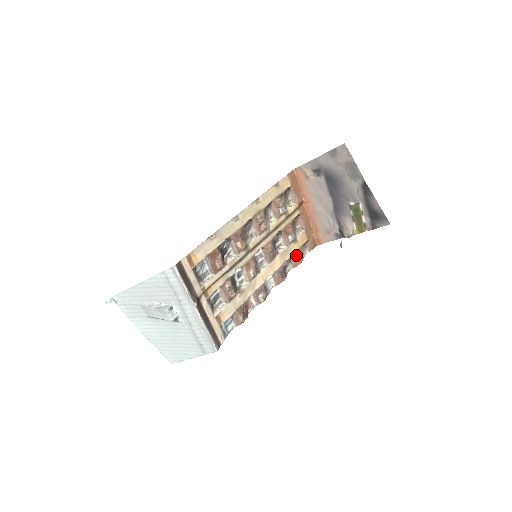
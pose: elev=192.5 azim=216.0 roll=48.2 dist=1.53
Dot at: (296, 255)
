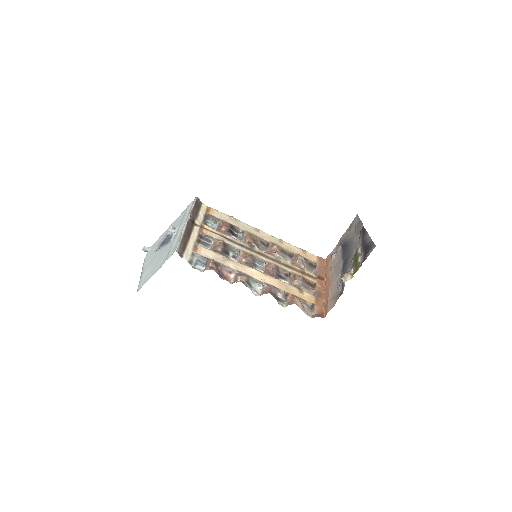
Dot at: (295, 297)
